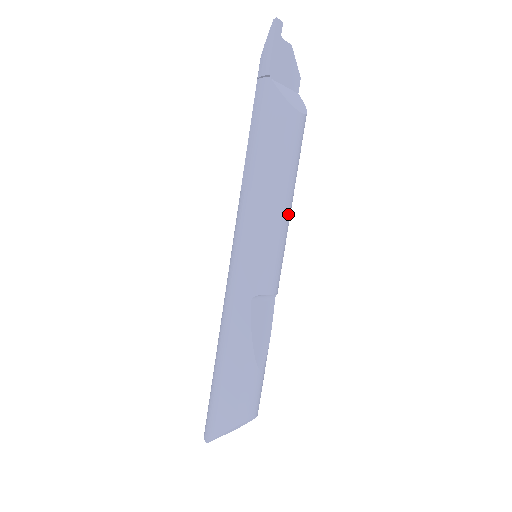
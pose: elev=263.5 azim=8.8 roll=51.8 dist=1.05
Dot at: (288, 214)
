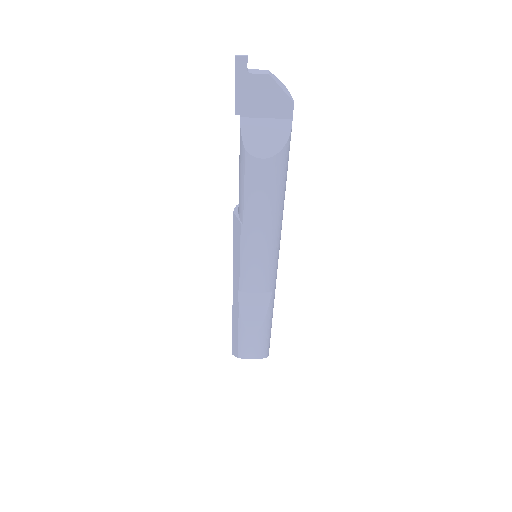
Dot at: (263, 240)
